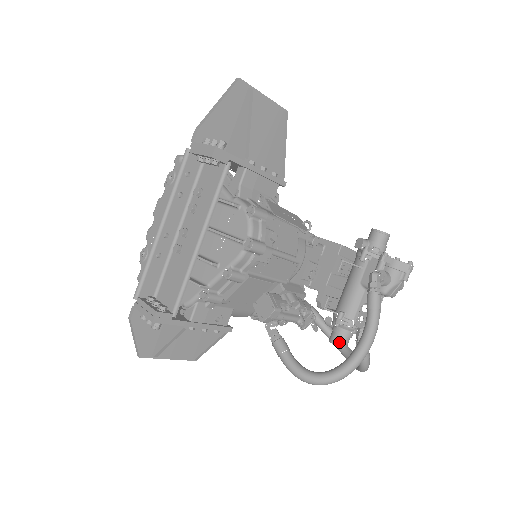
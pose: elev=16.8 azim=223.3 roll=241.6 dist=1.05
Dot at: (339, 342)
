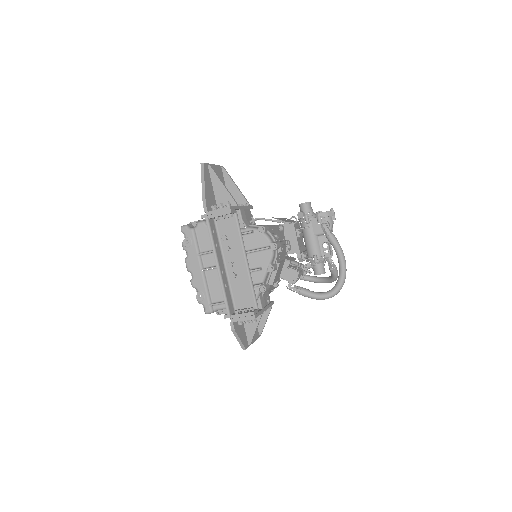
Dot at: (322, 272)
